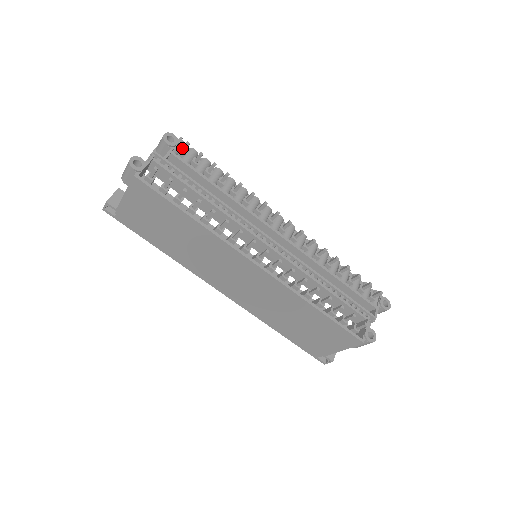
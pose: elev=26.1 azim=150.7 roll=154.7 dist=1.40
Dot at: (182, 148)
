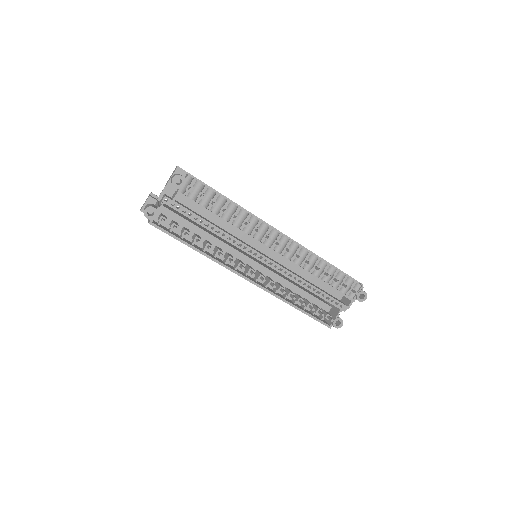
Dot at: (188, 189)
